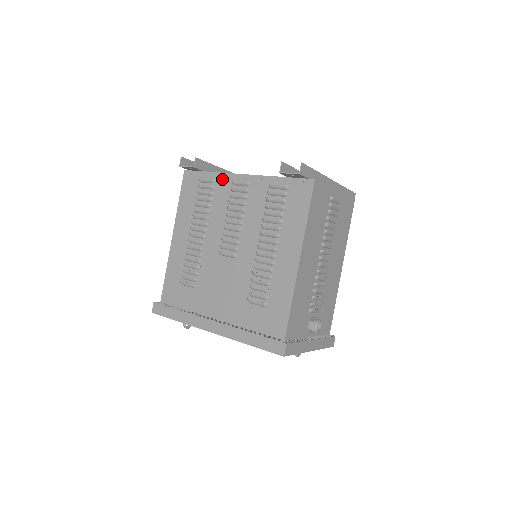
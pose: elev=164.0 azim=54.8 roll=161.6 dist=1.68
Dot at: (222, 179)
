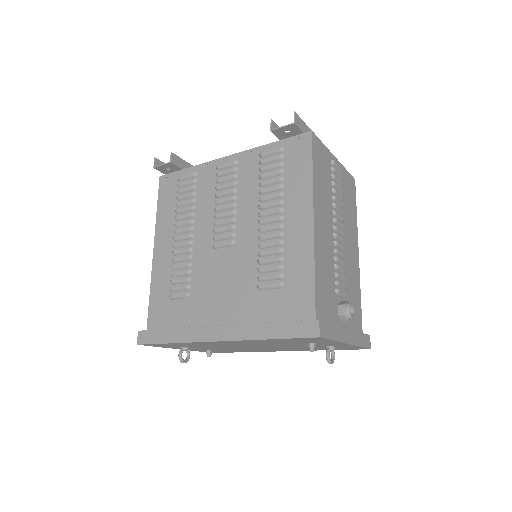
Dot at: (204, 169)
